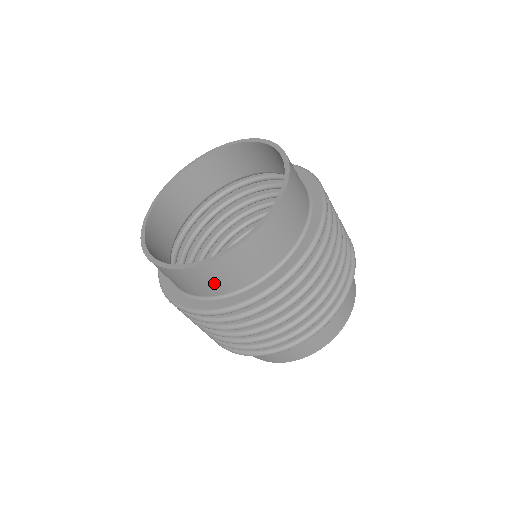
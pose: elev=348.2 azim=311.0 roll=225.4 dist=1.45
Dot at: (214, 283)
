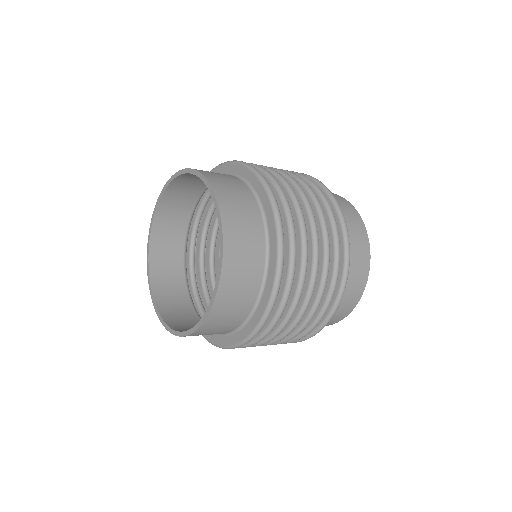
Dot at: (231, 317)
